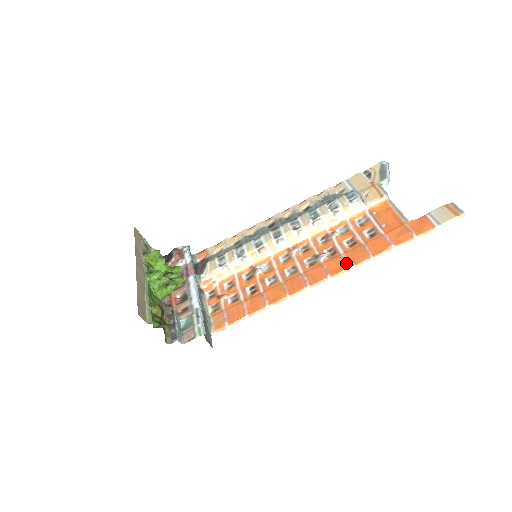
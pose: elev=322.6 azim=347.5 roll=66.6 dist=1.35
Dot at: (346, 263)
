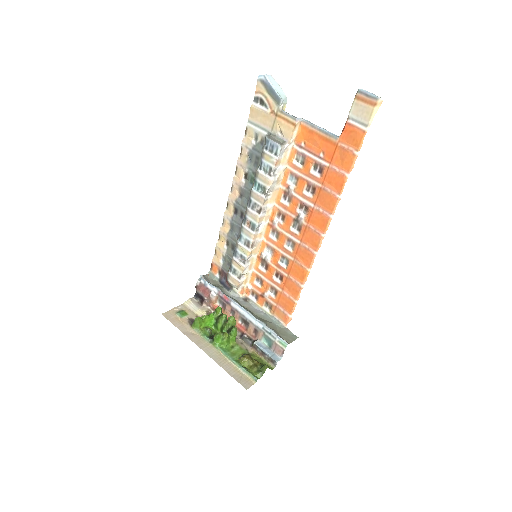
Dot at: (324, 215)
